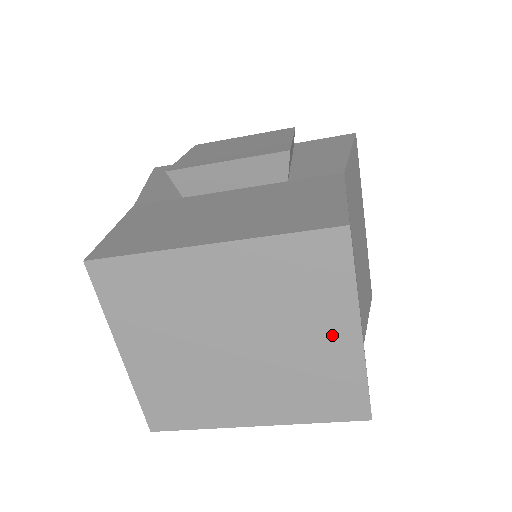
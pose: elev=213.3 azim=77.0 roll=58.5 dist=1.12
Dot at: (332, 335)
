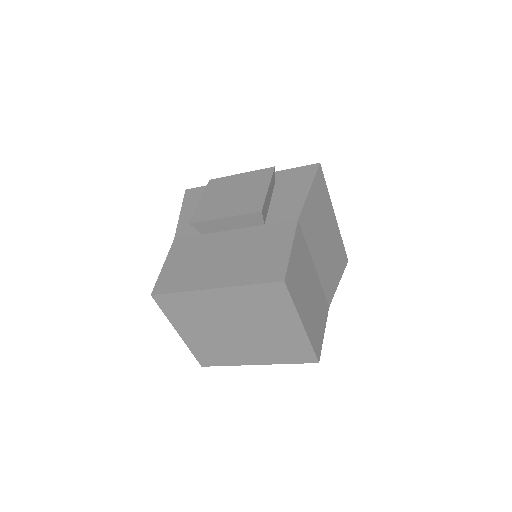
Dot at: (287, 326)
